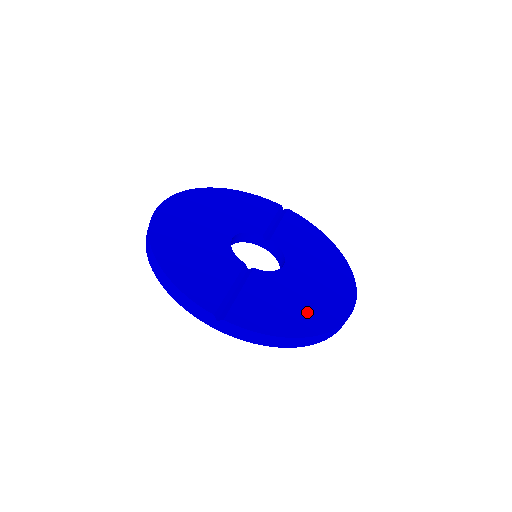
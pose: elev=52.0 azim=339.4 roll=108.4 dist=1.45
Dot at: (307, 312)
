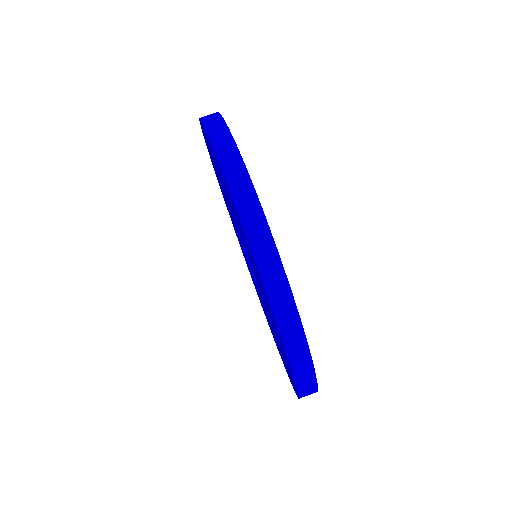
Dot at: occluded
